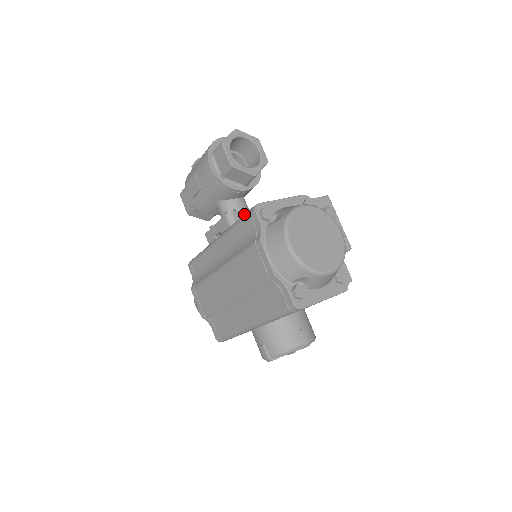
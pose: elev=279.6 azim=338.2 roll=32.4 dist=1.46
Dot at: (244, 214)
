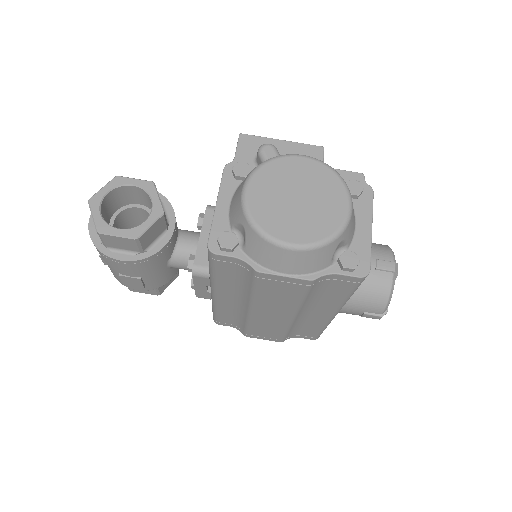
Dot at: occluded
